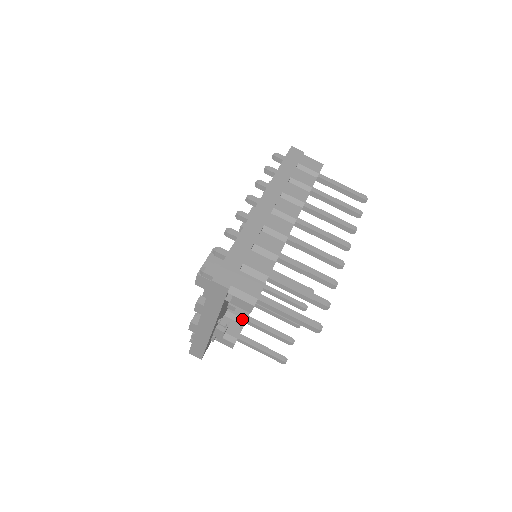
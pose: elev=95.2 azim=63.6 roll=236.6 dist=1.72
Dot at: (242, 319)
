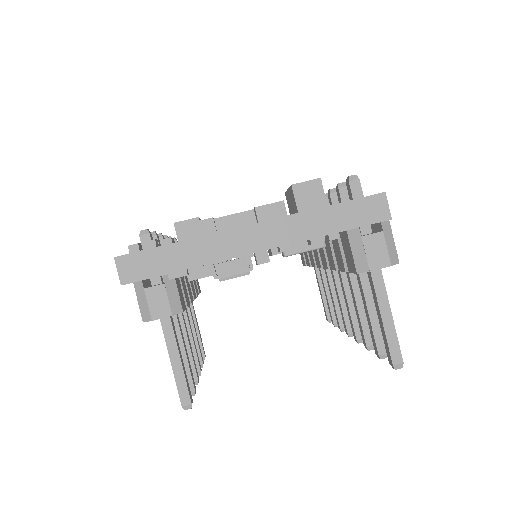
Dot at: (185, 300)
